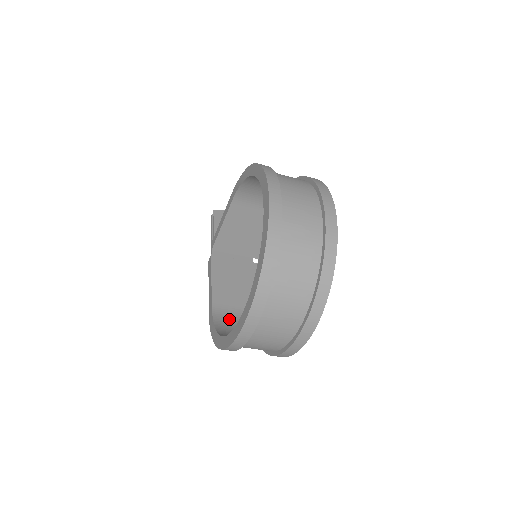
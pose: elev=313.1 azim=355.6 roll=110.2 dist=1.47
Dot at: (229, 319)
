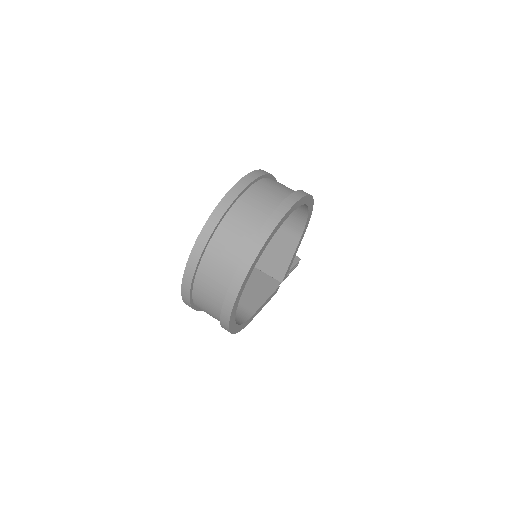
Dot at: occluded
